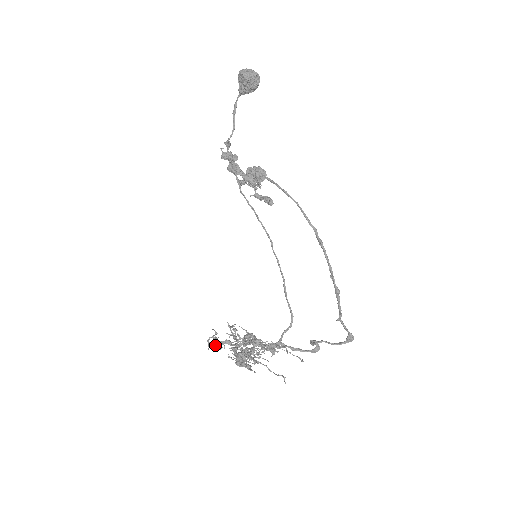
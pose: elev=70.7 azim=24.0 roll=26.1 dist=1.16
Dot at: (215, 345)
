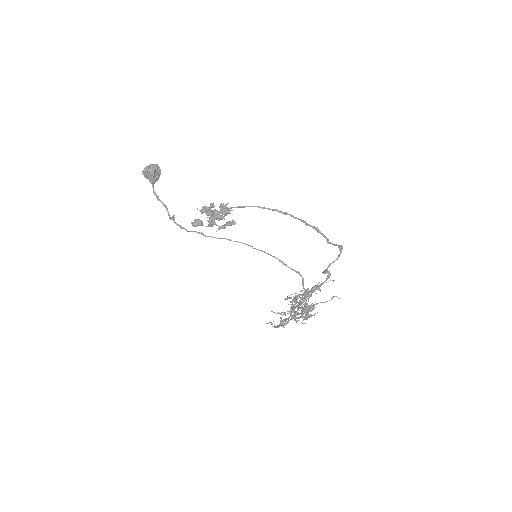
Dot at: occluded
